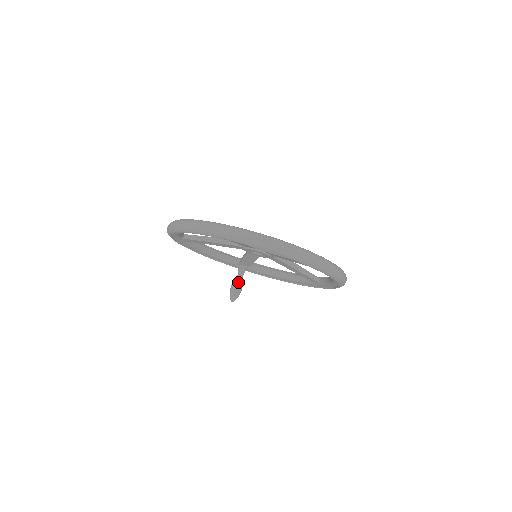
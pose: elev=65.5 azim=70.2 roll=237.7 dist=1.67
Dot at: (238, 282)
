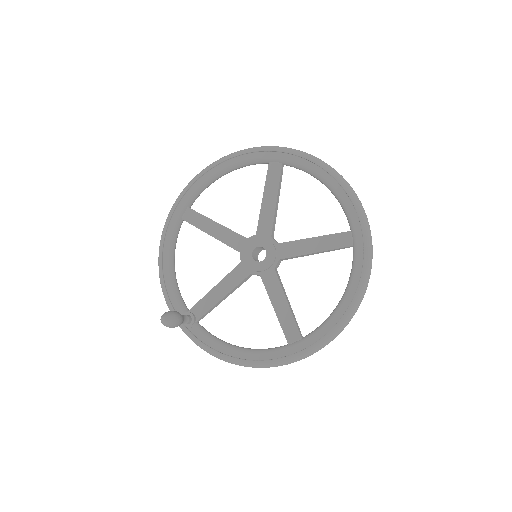
Dot at: occluded
